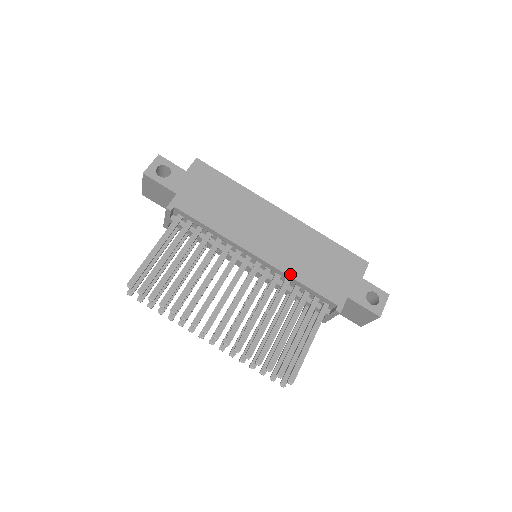
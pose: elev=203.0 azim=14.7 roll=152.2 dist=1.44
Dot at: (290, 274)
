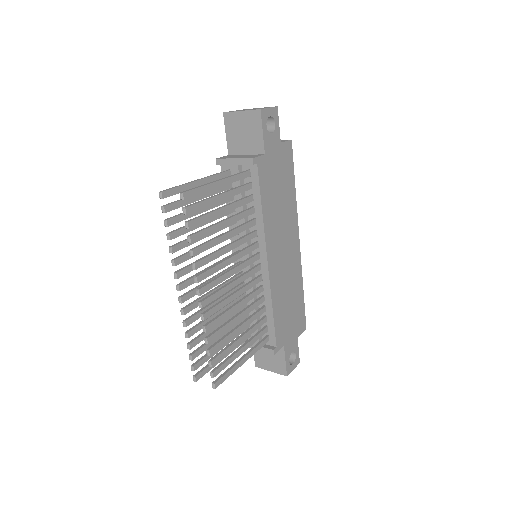
Dot at: (273, 297)
